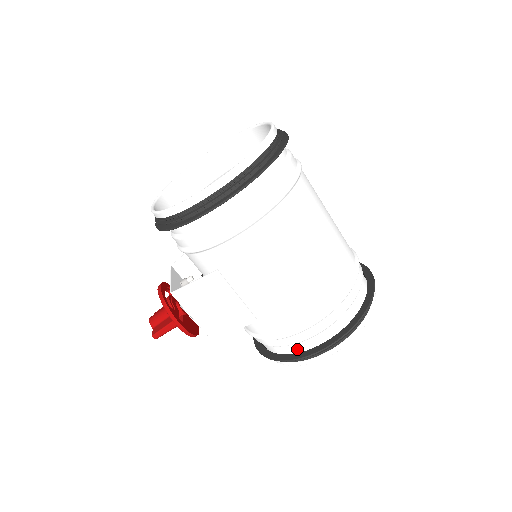
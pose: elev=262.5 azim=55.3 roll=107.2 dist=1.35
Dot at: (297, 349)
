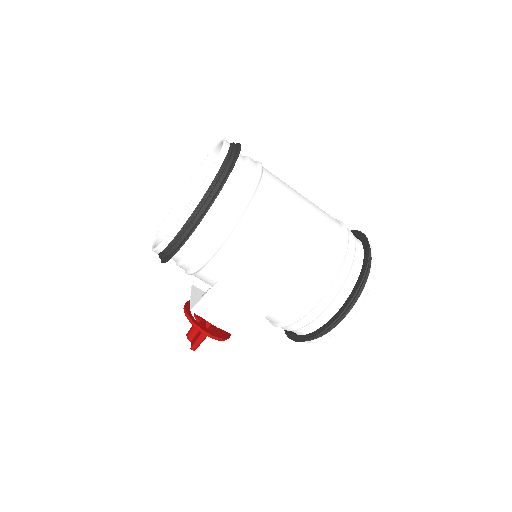
Dot at: (313, 327)
